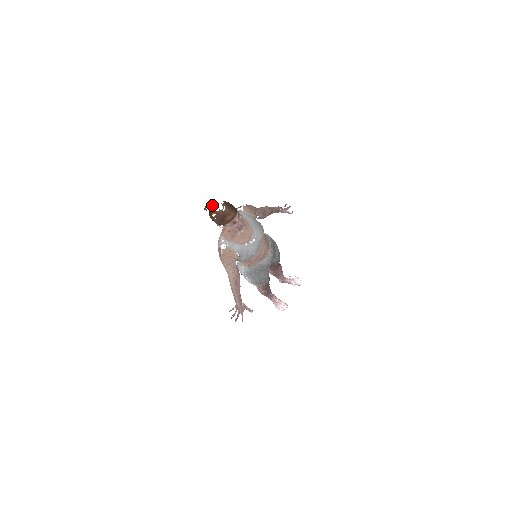
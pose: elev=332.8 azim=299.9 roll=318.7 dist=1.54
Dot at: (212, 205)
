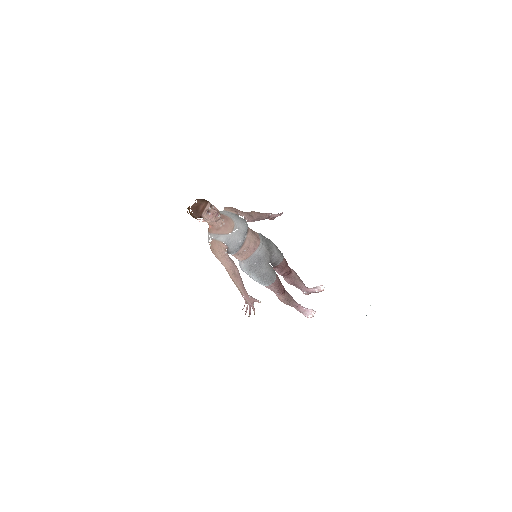
Dot at: occluded
